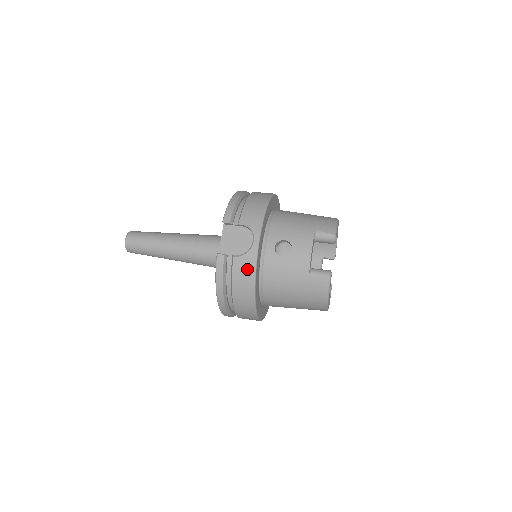
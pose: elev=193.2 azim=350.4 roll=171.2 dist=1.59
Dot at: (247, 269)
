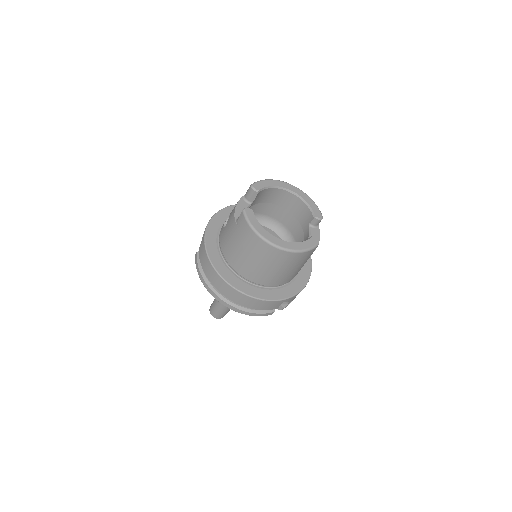
Dot at: (202, 249)
